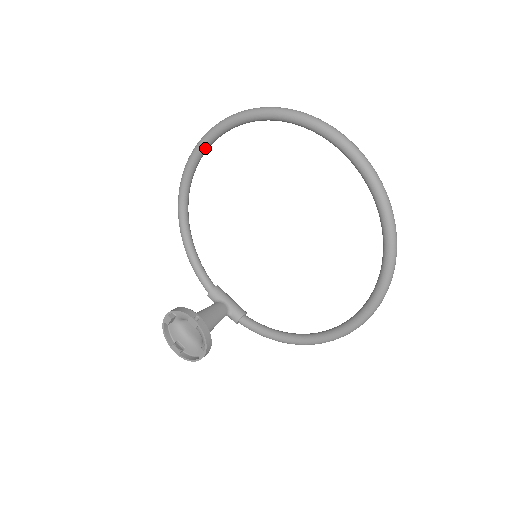
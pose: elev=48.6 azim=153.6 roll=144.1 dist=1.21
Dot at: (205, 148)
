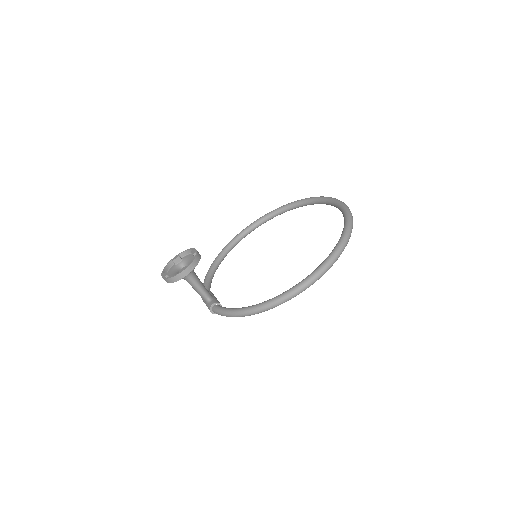
Dot at: (259, 222)
